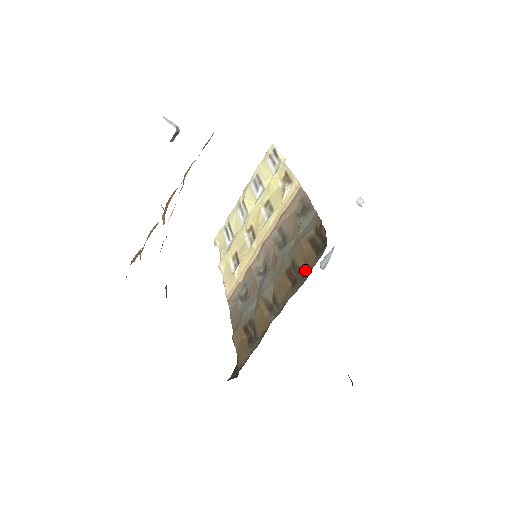
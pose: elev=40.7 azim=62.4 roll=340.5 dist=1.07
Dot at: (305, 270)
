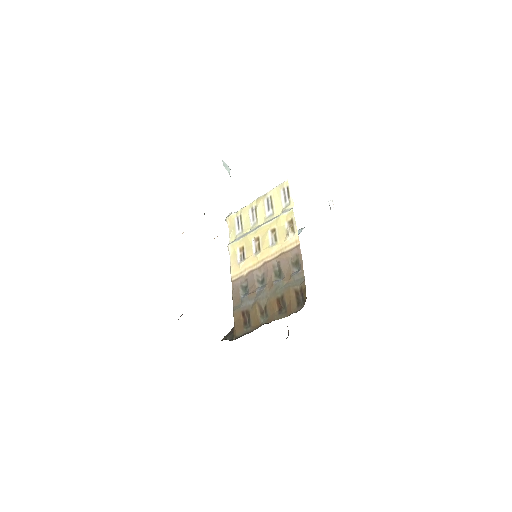
Dot at: (288, 309)
